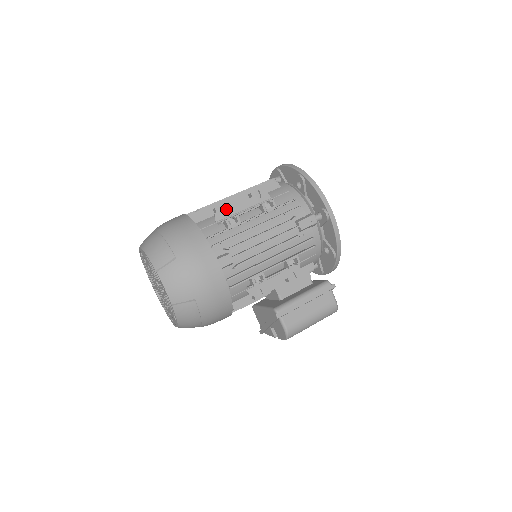
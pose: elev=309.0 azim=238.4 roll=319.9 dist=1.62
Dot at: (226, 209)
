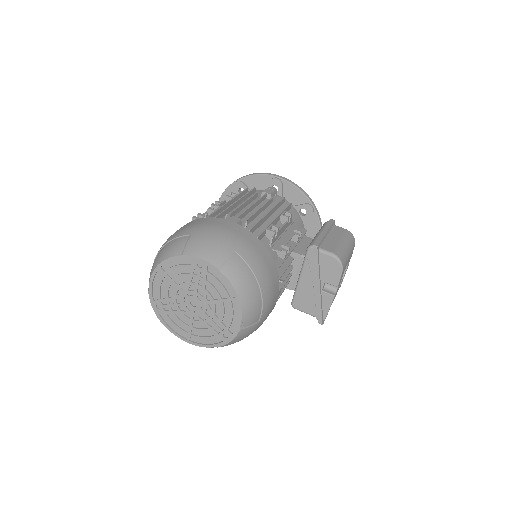
Dot at: (202, 215)
